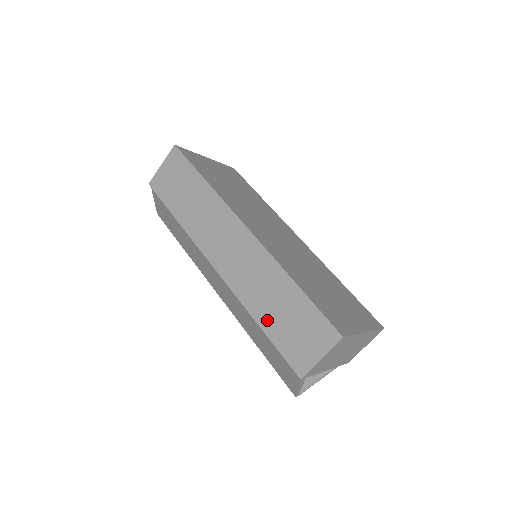
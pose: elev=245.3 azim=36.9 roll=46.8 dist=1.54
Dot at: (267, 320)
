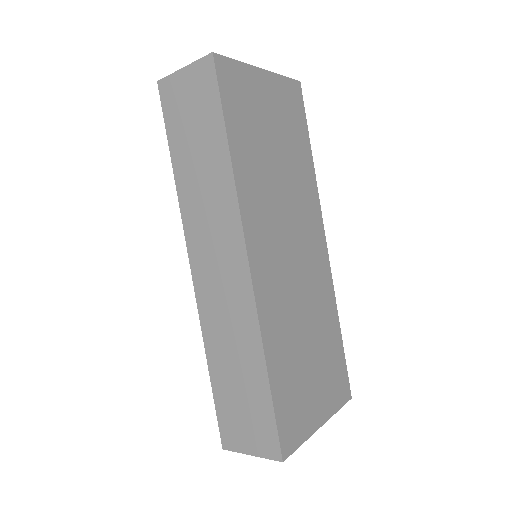
Dot at: (219, 373)
